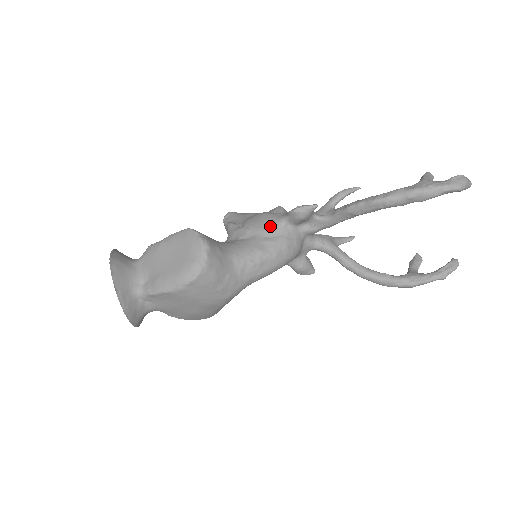
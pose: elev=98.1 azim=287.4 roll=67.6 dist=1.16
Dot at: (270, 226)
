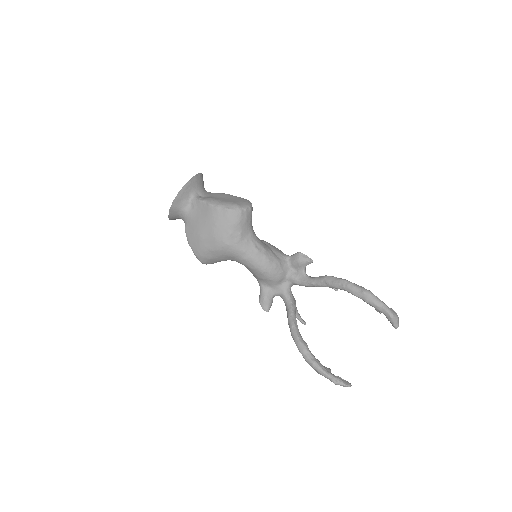
Dot at: (279, 251)
